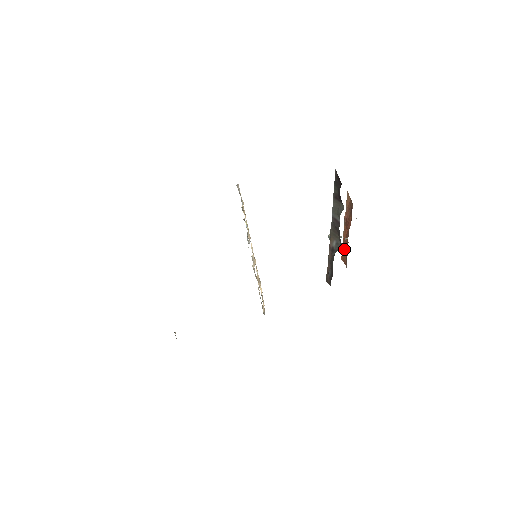
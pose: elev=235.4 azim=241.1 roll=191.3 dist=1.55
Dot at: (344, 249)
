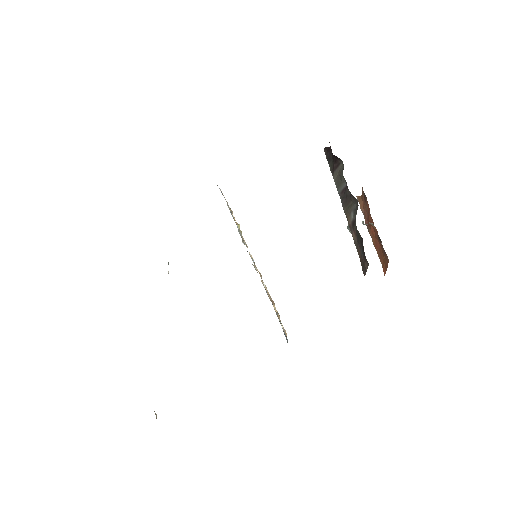
Dot at: (381, 257)
